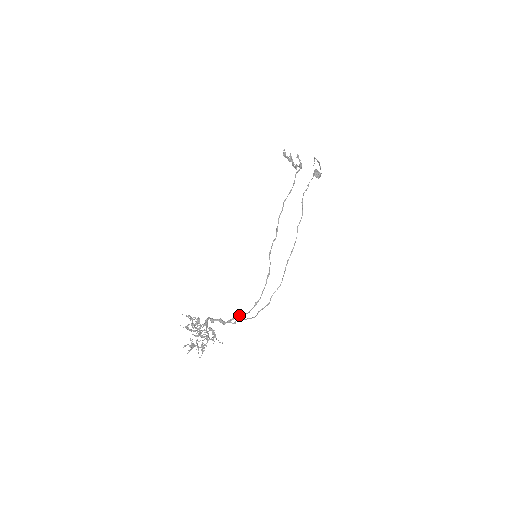
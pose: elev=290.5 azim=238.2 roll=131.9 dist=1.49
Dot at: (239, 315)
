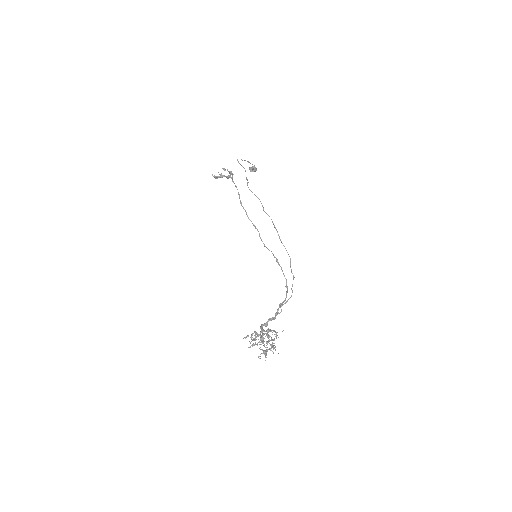
Dot at: (280, 304)
